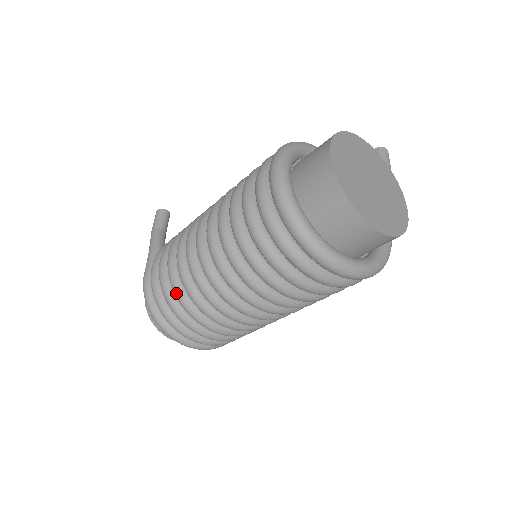
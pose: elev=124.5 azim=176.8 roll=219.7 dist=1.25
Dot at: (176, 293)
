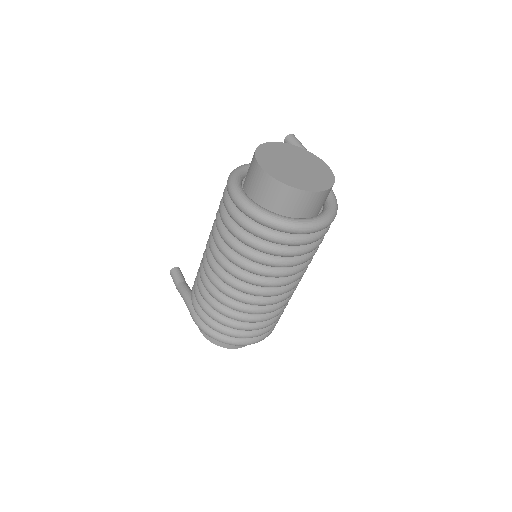
Dot at: (222, 313)
